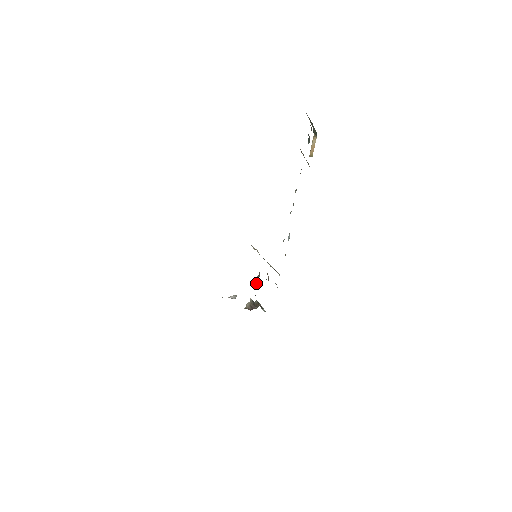
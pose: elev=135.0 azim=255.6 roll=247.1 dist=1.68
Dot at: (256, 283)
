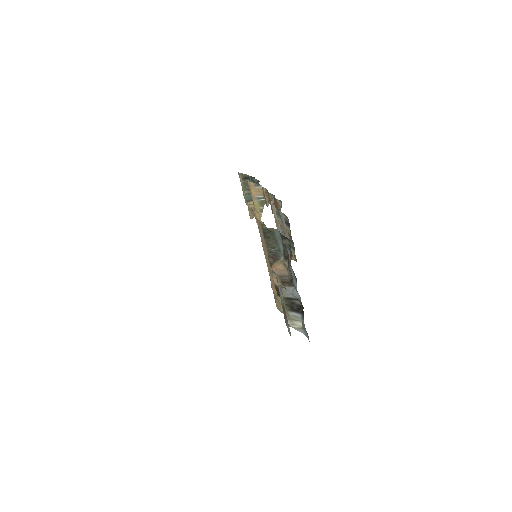
Dot at: (279, 265)
